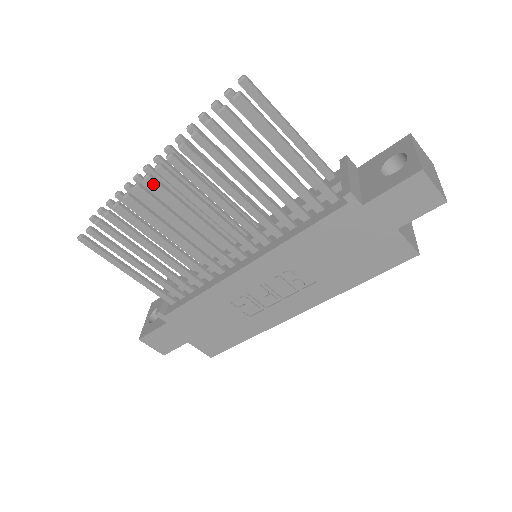
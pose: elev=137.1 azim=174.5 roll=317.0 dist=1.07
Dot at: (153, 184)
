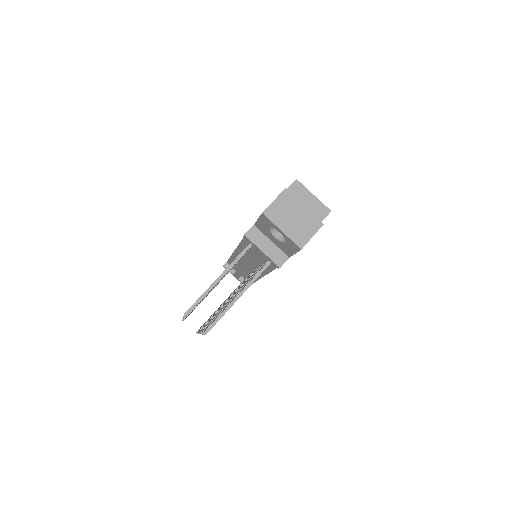
Dot at: occluded
